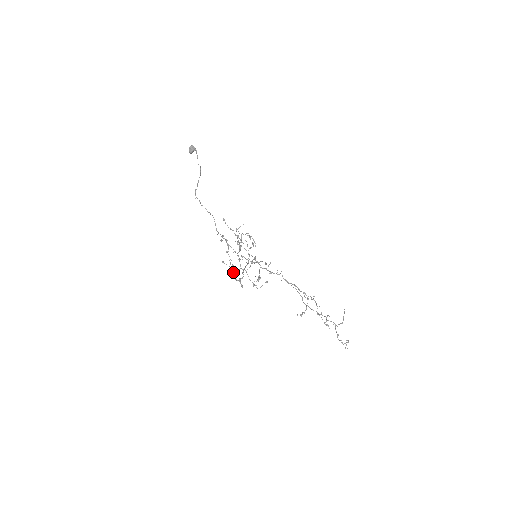
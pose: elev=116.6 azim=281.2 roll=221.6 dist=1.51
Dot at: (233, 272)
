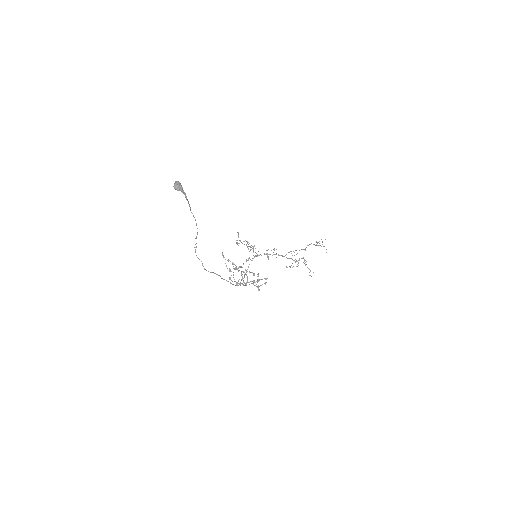
Dot at: occluded
